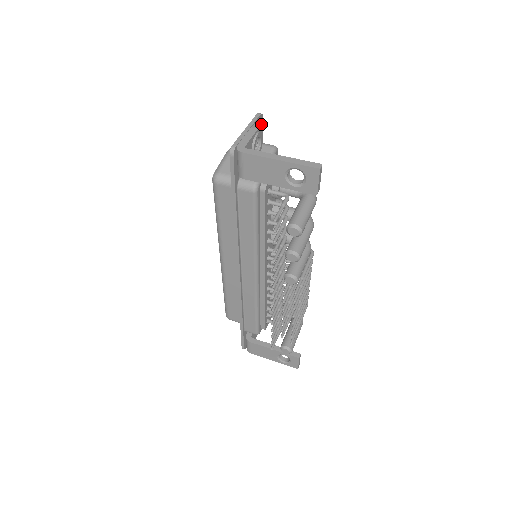
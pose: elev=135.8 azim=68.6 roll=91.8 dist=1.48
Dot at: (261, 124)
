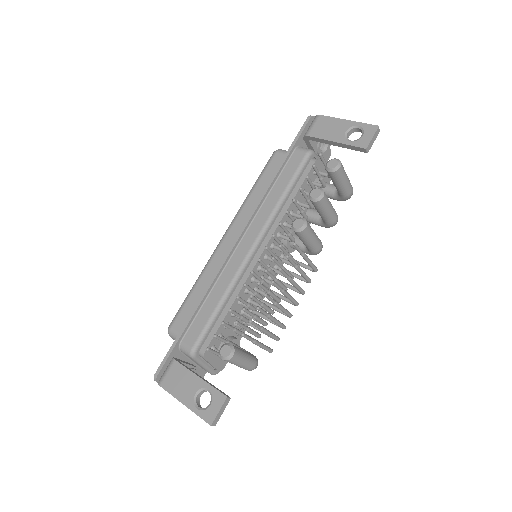
Dot at: (326, 159)
